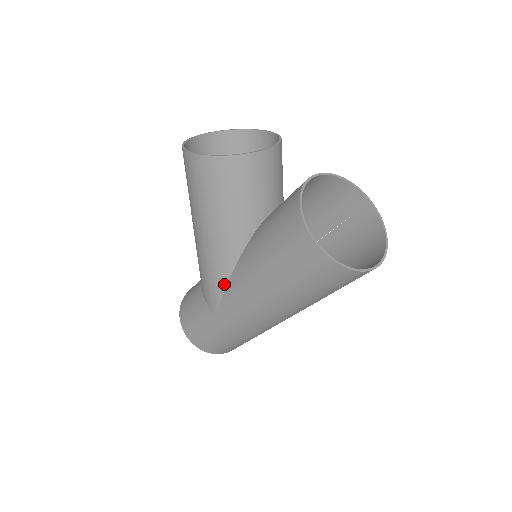
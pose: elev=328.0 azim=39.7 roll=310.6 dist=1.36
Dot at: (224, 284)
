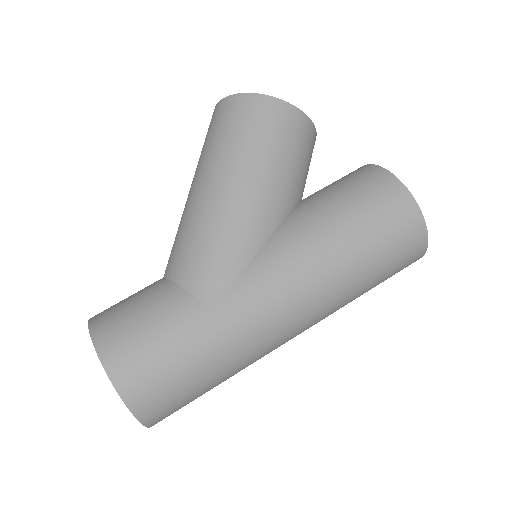
Dot at: (249, 257)
